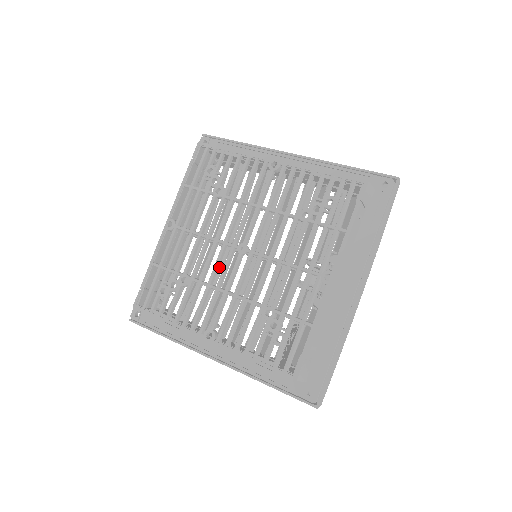
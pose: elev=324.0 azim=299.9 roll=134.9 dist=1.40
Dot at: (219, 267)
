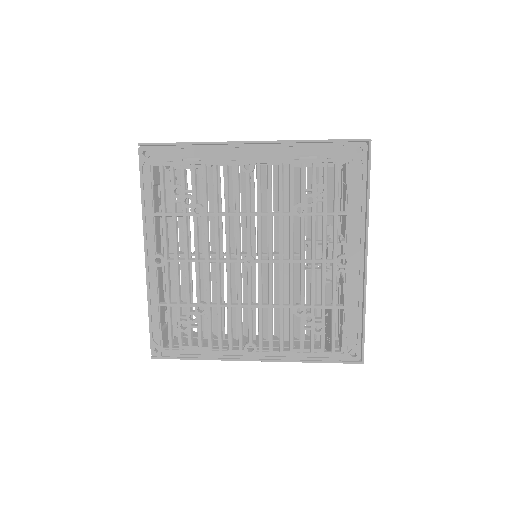
Dot at: occluded
